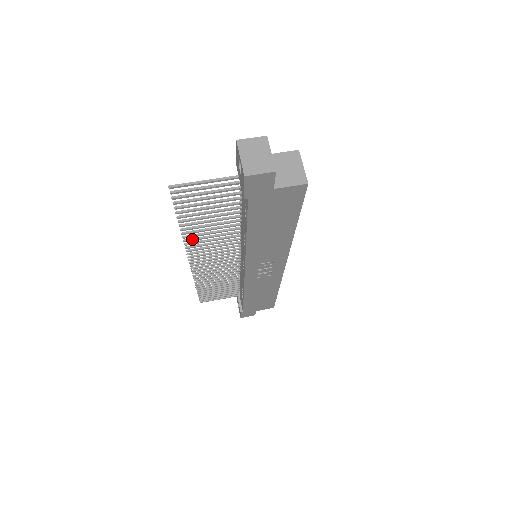
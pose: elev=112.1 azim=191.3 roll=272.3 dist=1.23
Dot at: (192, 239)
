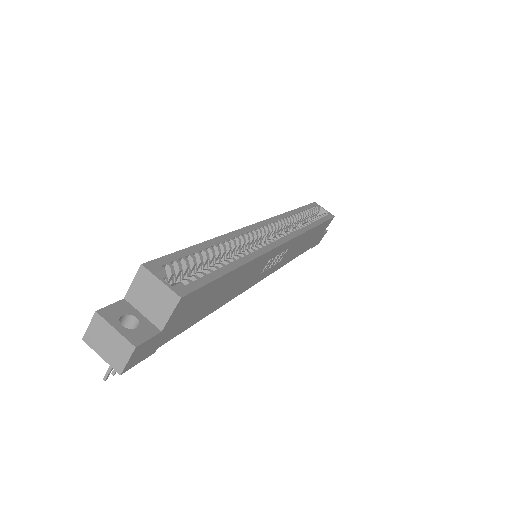
Dot at: occluded
